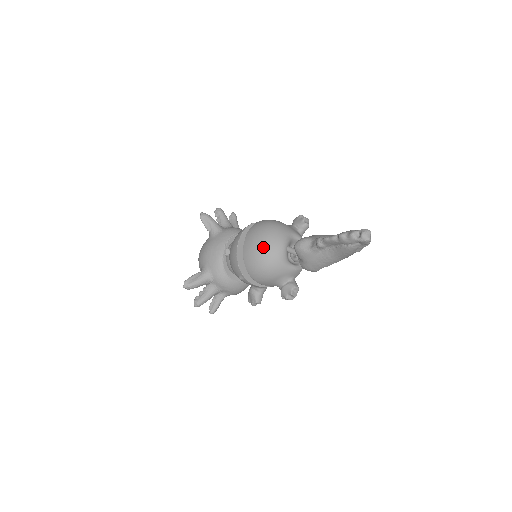
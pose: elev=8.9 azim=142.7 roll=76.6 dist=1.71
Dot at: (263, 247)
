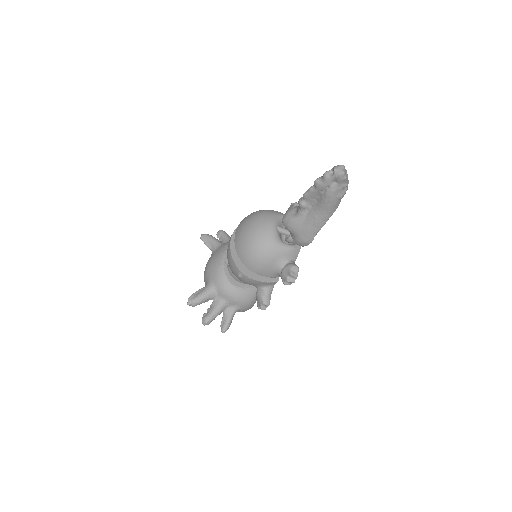
Dot at: (251, 230)
